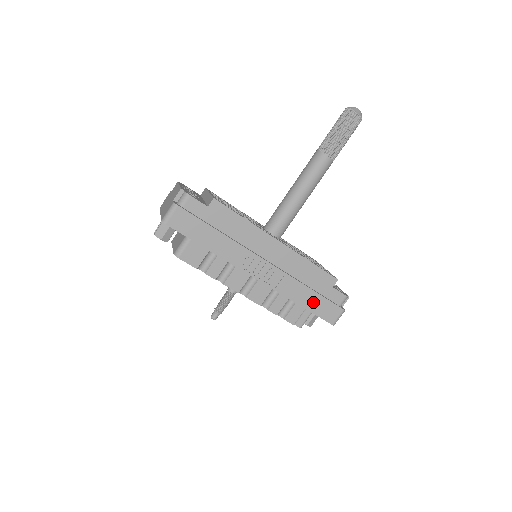
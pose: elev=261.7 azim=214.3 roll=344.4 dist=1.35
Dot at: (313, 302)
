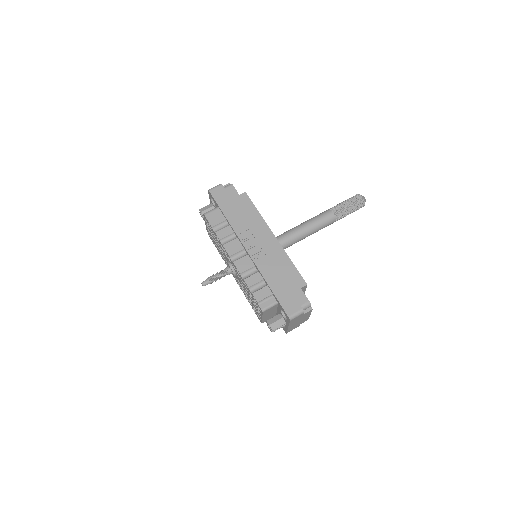
Dot at: (280, 289)
